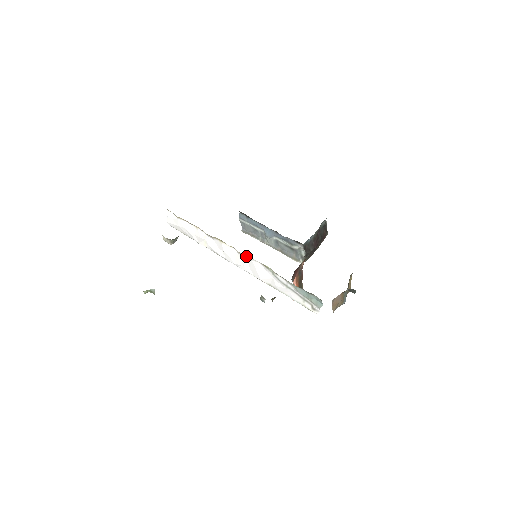
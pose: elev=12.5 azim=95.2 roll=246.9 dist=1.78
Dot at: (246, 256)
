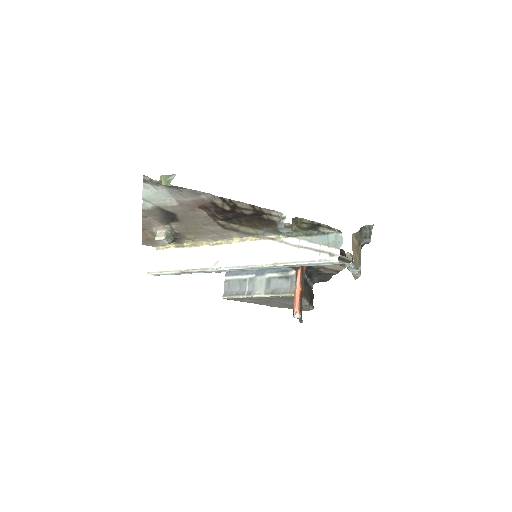
Dot at: (249, 242)
